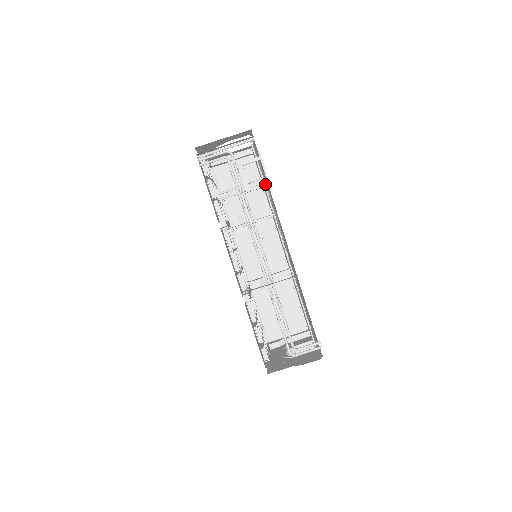
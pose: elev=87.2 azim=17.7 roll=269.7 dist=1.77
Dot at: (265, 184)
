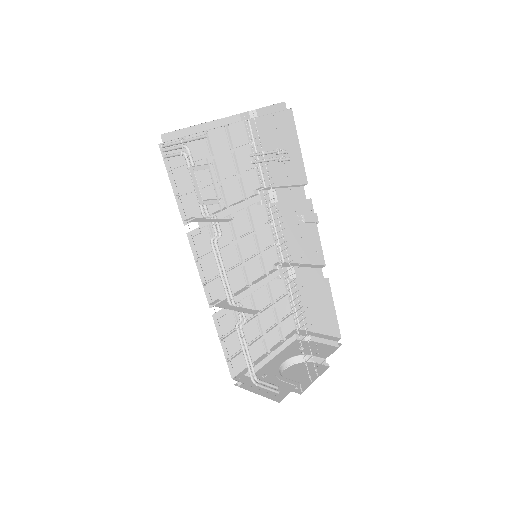
Dot at: (216, 201)
